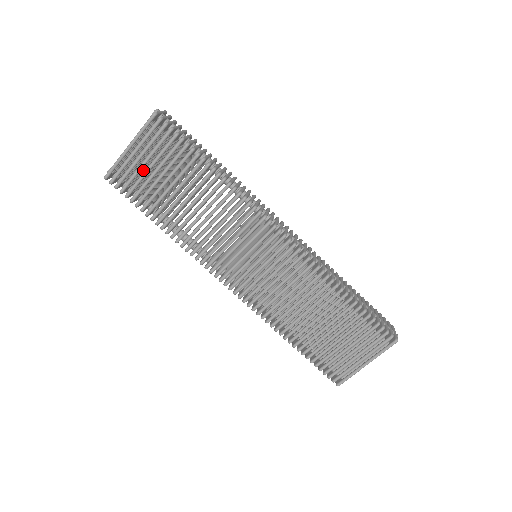
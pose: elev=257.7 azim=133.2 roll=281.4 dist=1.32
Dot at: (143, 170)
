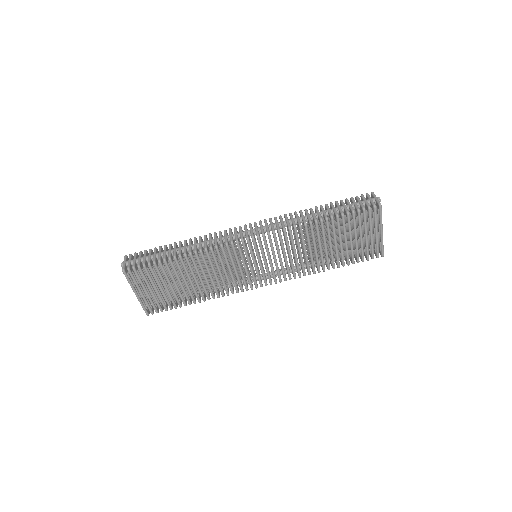
Dot at: occluded
